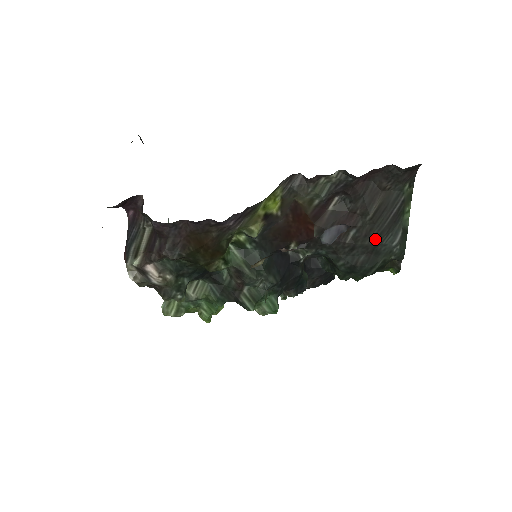
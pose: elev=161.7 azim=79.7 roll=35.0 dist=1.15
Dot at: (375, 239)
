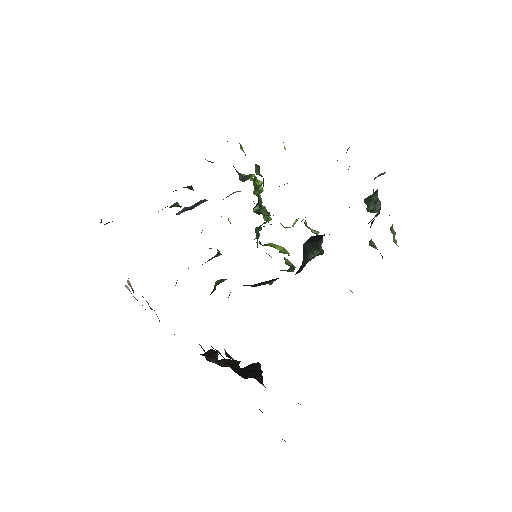
Dot at: occluded
